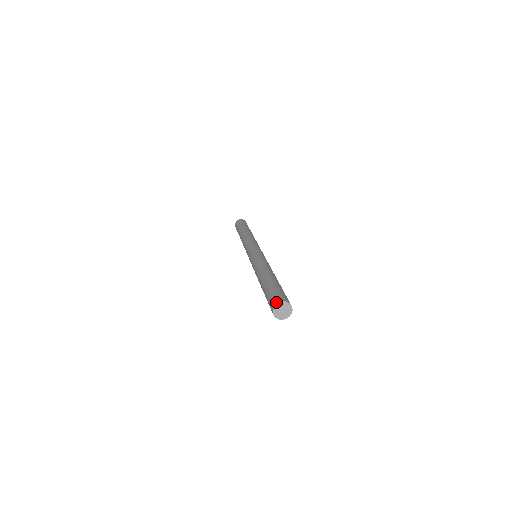
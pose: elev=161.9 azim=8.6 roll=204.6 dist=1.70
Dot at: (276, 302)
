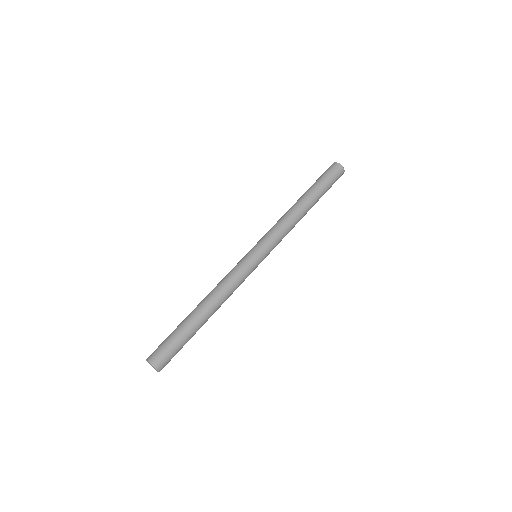
Dot at: (149, 360)
